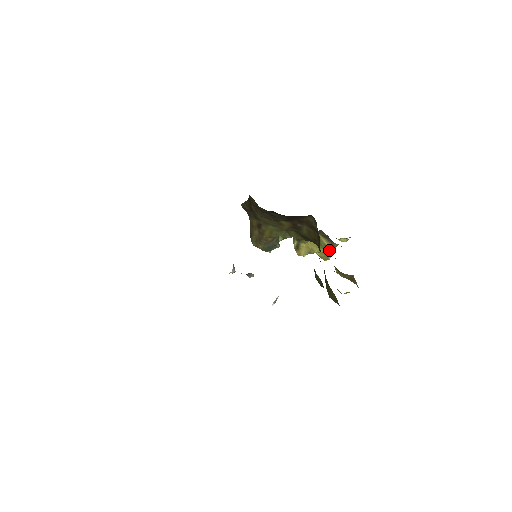
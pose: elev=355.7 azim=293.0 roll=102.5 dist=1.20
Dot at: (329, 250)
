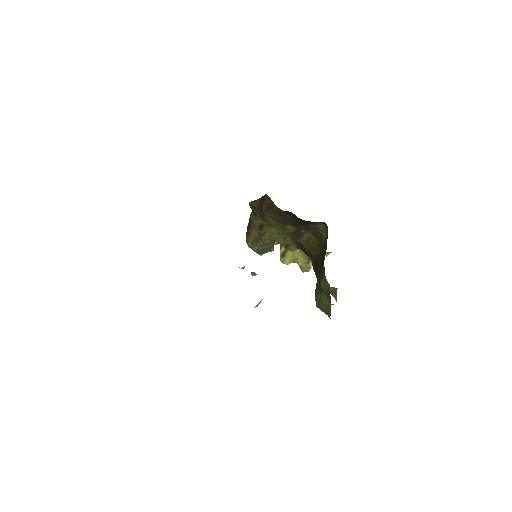
Dot at: (311, 262)
